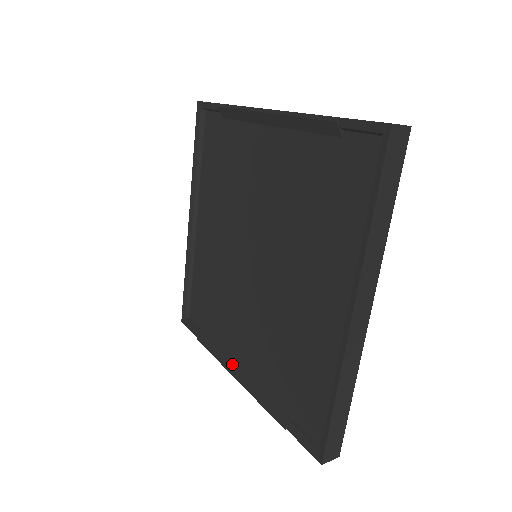
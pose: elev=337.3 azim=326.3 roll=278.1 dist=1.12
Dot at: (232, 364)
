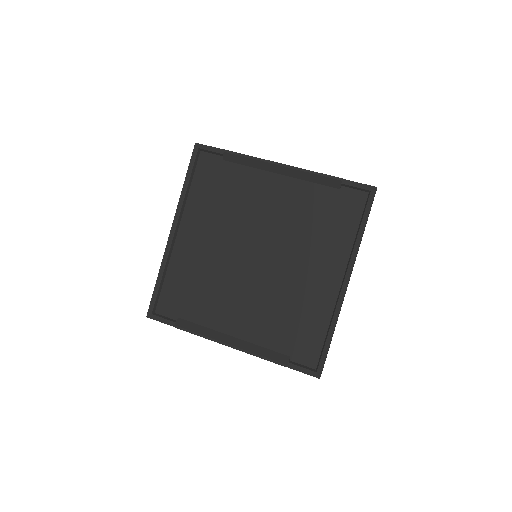
Dot at: (223, 338)
